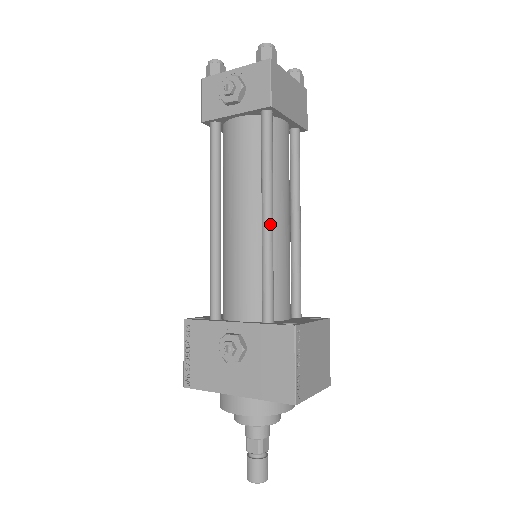
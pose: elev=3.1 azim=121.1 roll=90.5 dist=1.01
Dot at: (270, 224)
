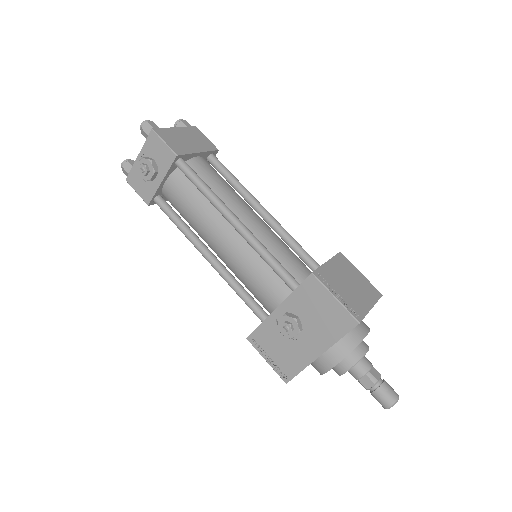
Dot at: (241, 226)
